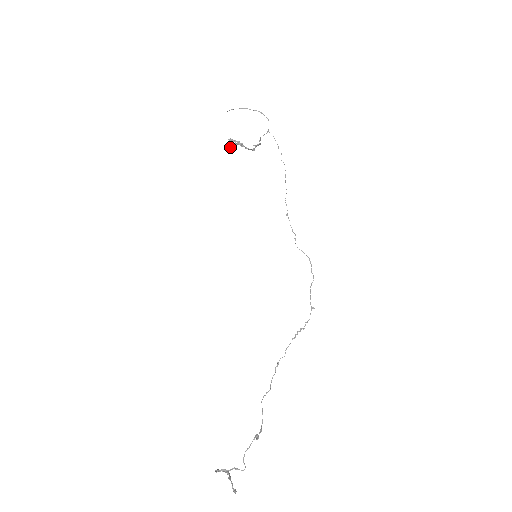
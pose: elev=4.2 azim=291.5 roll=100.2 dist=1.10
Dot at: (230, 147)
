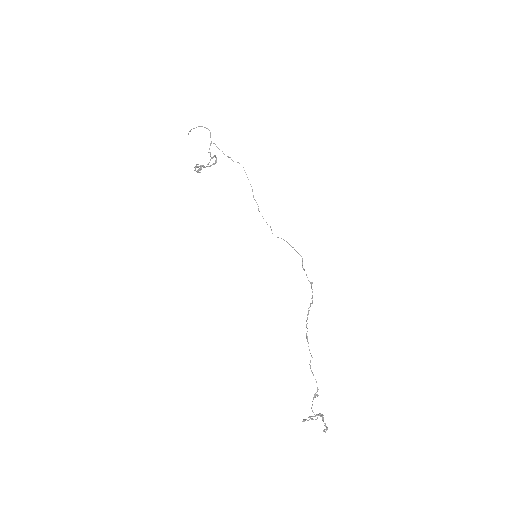
Dot at: occluded
